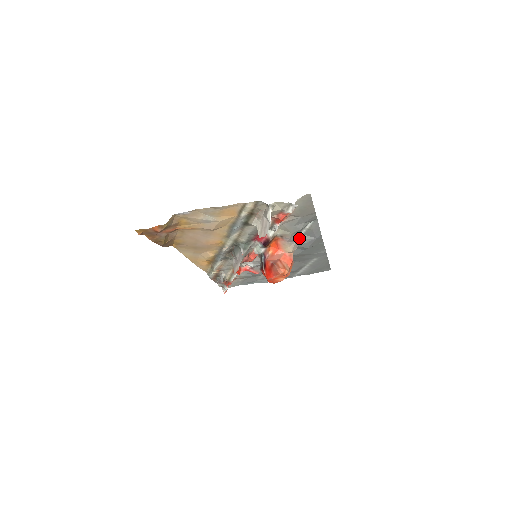
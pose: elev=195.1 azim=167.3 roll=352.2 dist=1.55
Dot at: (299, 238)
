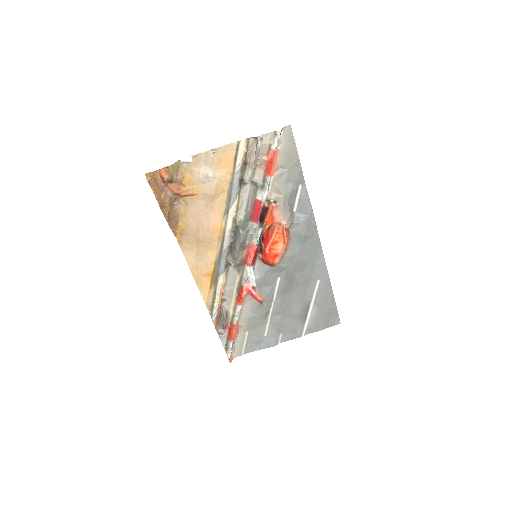
Dot at: (293, 215)
